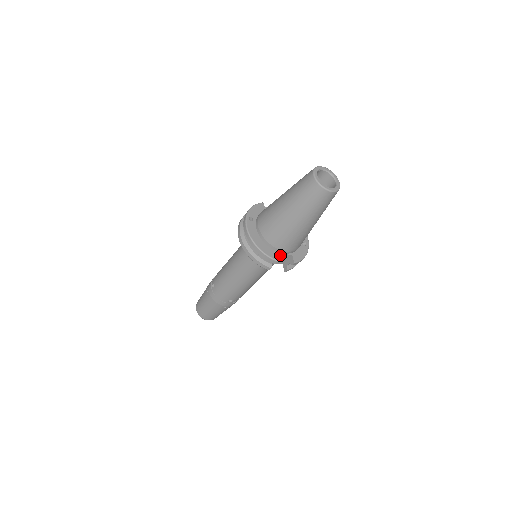
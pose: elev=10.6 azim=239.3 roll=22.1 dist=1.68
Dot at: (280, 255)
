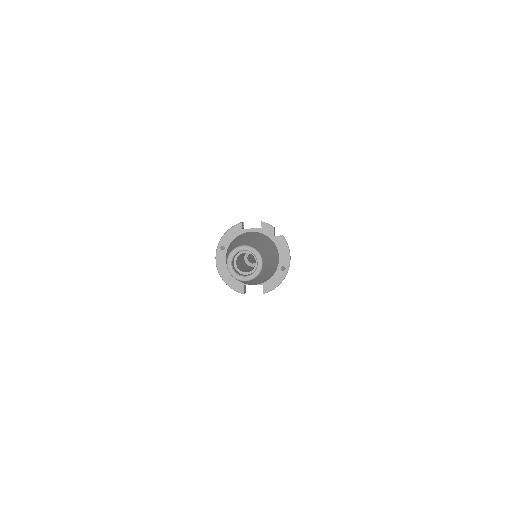
Dot at: occluded
